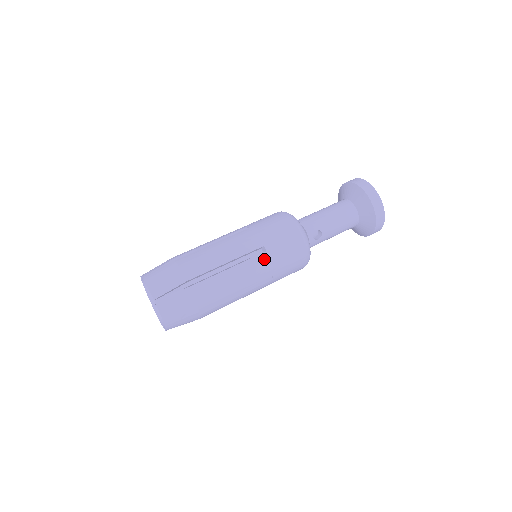
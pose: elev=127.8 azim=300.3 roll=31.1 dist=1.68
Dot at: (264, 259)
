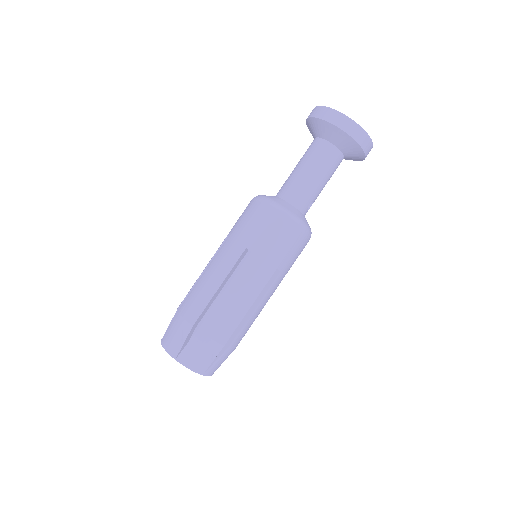
Dot at: (280, 278)
